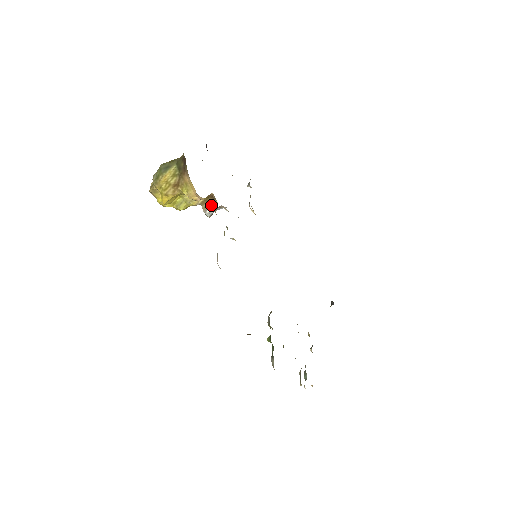
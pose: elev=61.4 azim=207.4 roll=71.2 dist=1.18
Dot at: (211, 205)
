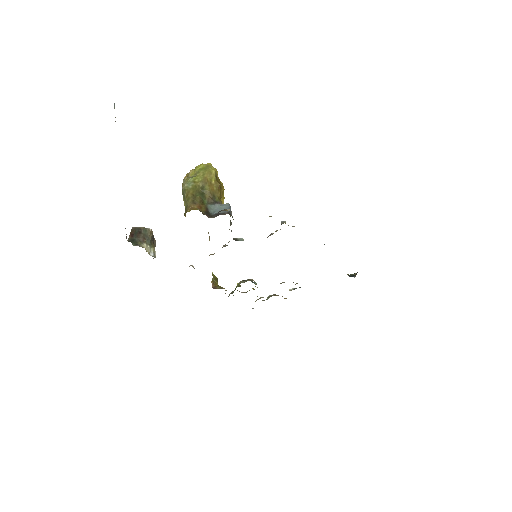
Dot at: (209, 237)
